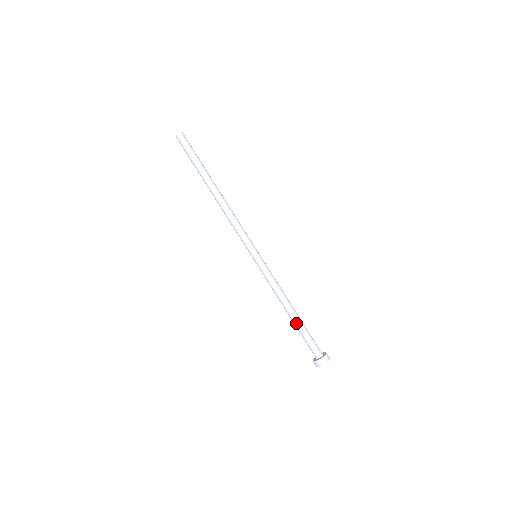
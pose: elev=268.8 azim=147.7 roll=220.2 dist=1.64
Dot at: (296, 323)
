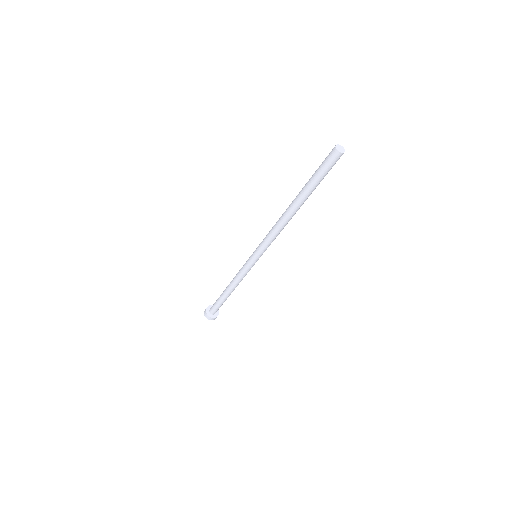
Dot at: (223, 295)
